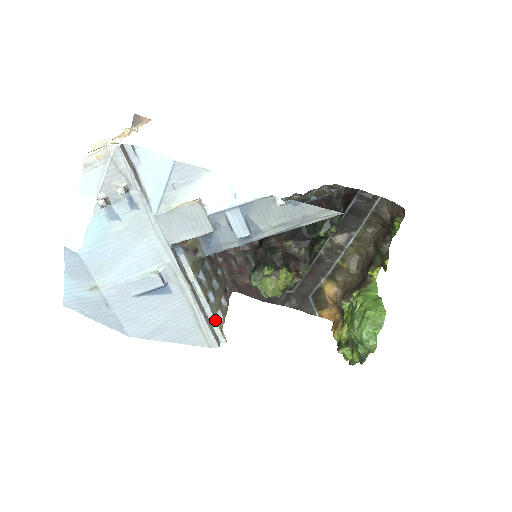
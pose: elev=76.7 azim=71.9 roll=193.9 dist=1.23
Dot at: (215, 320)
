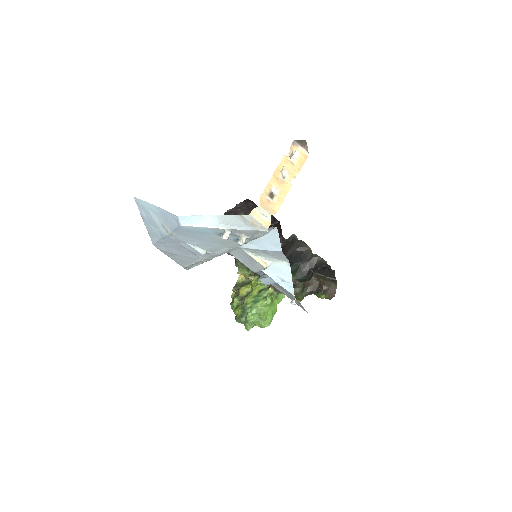
Dot at: occluded
